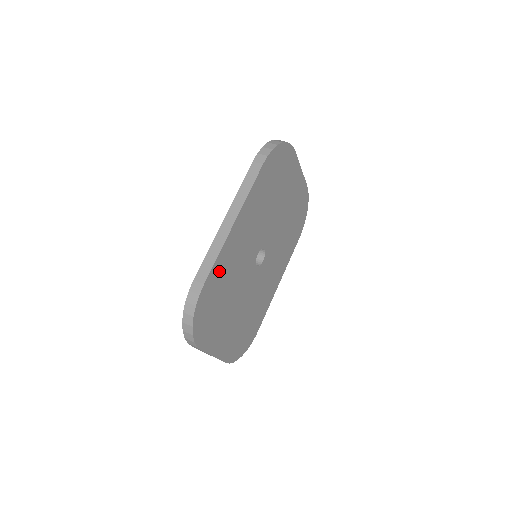
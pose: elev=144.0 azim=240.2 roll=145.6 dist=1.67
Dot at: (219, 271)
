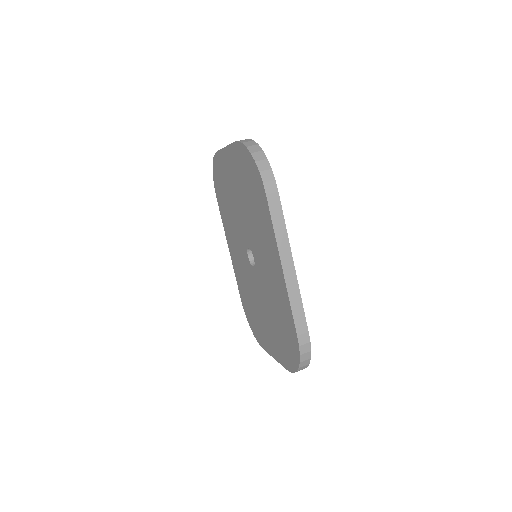
Dot at: occluded
